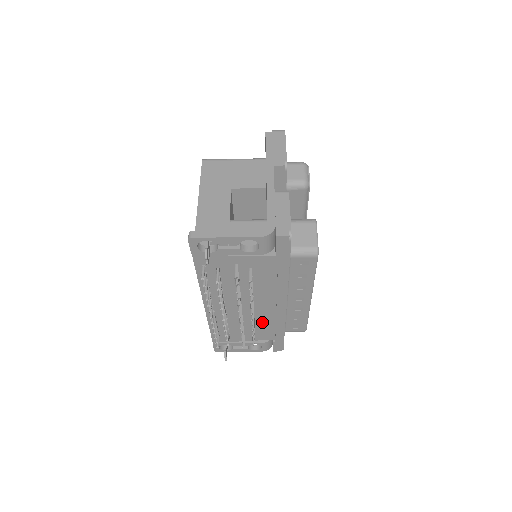
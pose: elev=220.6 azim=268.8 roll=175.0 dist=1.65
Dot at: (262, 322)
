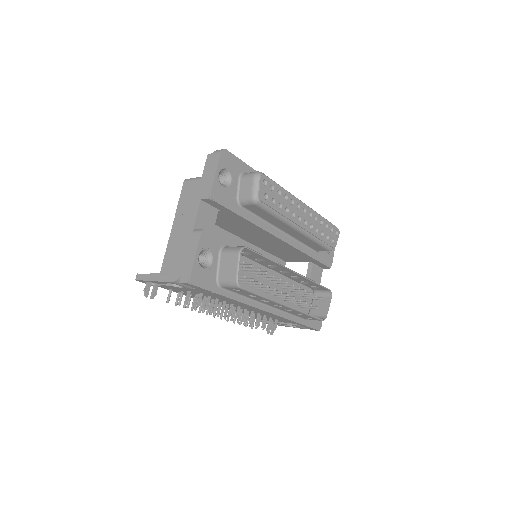
Dot at: (270, 315)
